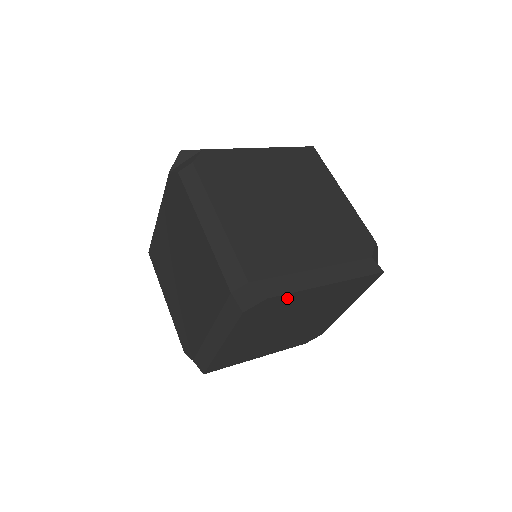
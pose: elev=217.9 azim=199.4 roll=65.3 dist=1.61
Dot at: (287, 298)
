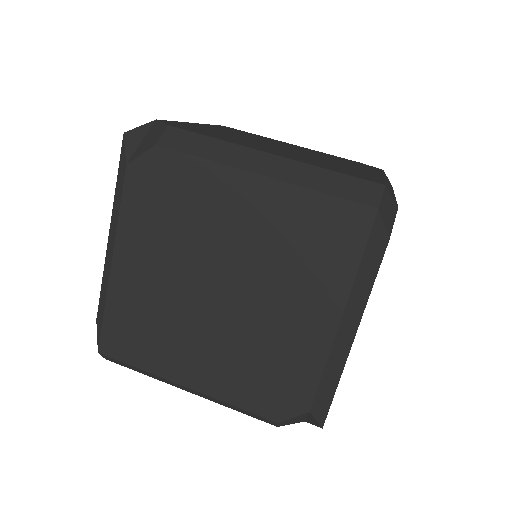
Dot at: occluded
